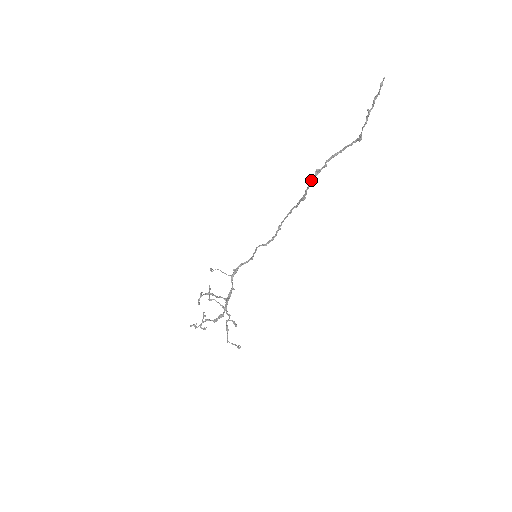
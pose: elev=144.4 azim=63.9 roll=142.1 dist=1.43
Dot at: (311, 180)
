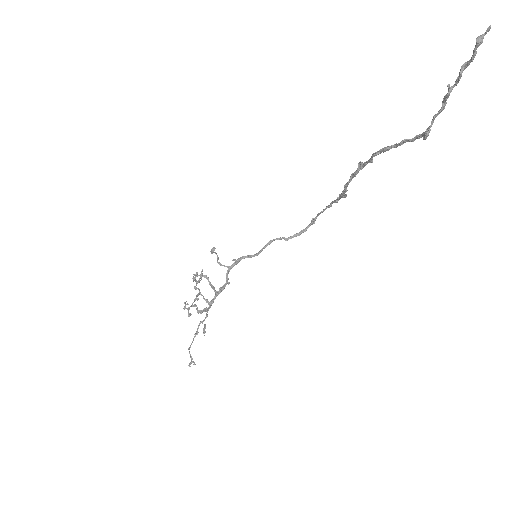
Dot at: (352, 174)
